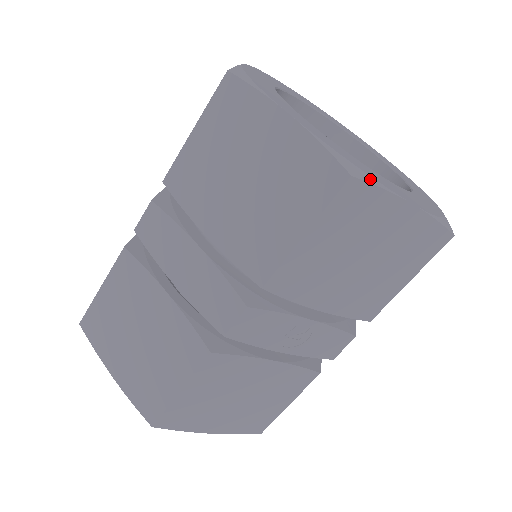
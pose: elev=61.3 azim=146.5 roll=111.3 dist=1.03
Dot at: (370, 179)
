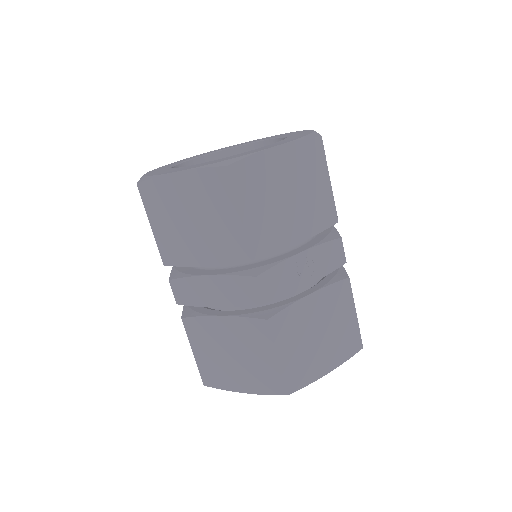
Dot at: (239, 158)
